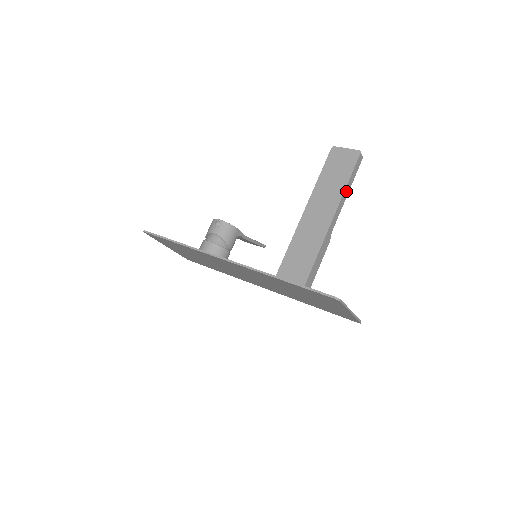
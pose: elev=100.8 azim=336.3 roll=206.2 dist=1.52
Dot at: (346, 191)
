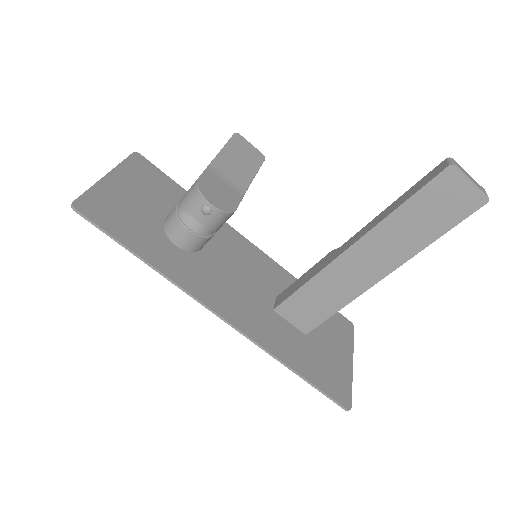
Dot at: (426, 242)
